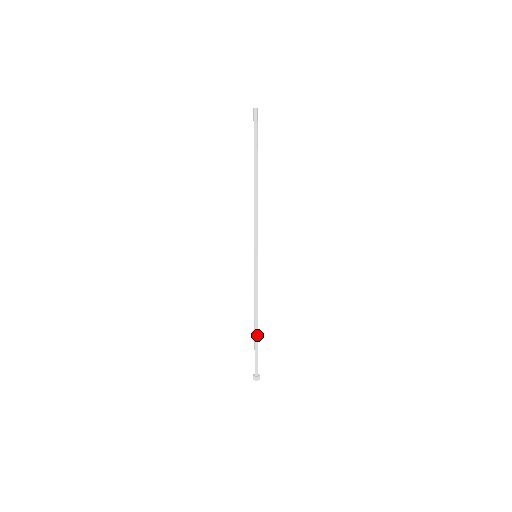
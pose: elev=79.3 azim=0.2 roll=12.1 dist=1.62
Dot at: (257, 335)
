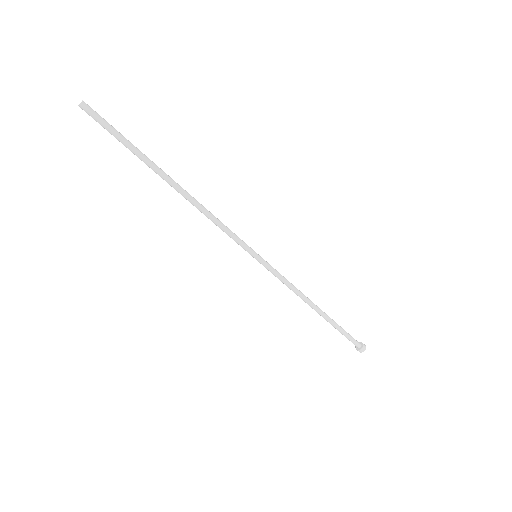
Dot at: (329, 317)
